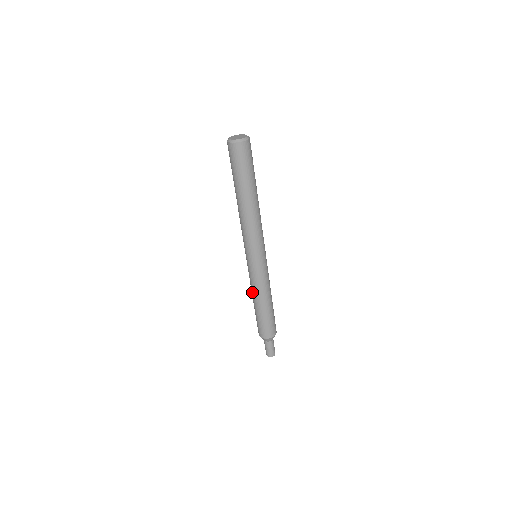
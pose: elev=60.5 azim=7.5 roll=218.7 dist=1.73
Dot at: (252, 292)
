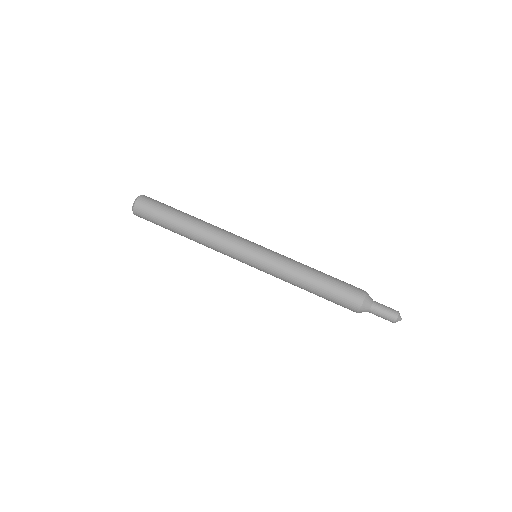
Dot at: (296, 277)
